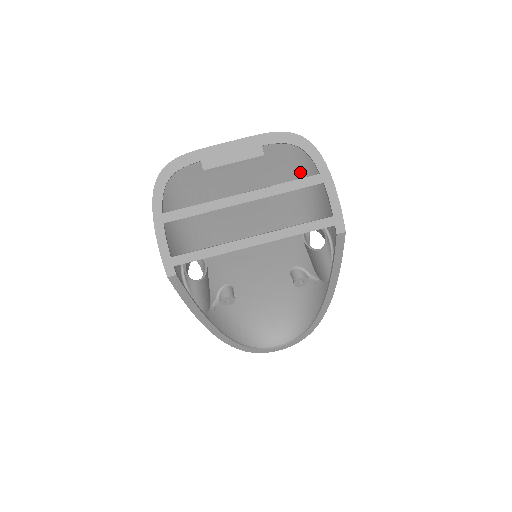
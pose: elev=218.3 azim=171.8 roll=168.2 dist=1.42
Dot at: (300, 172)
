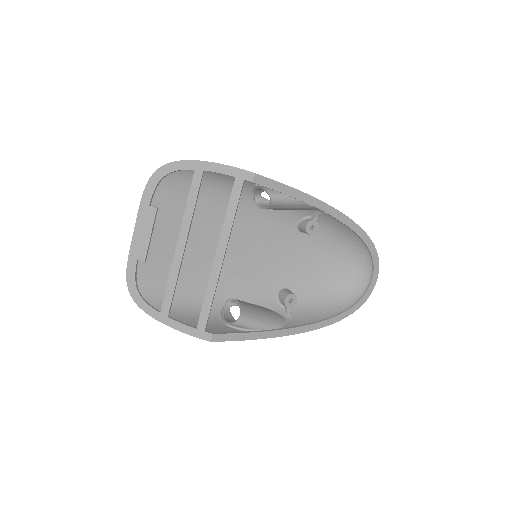
Dot at: occluded
